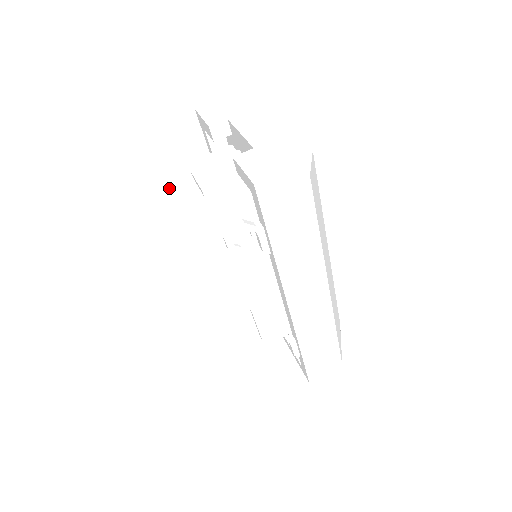
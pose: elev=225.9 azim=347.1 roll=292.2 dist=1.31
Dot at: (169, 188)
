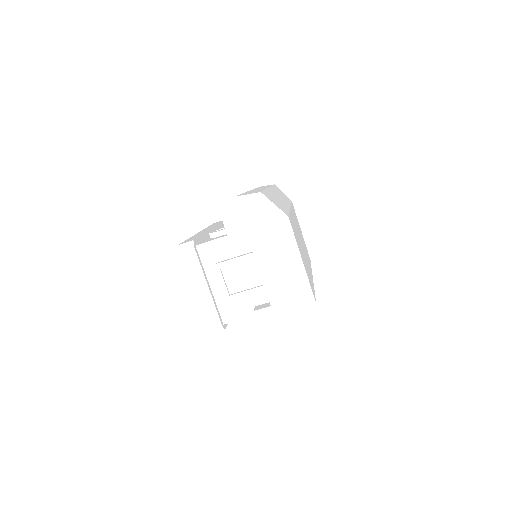
Dot at: (197, 285)
